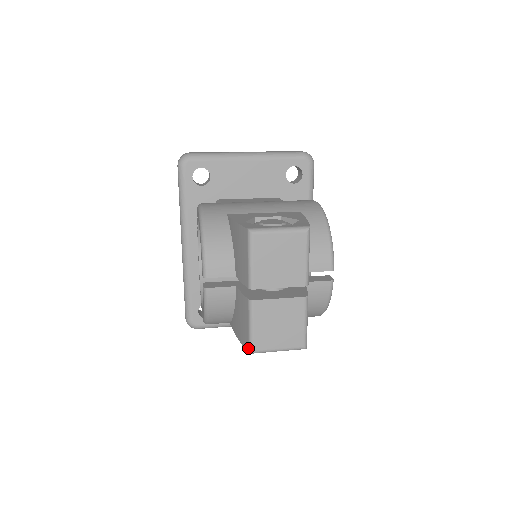
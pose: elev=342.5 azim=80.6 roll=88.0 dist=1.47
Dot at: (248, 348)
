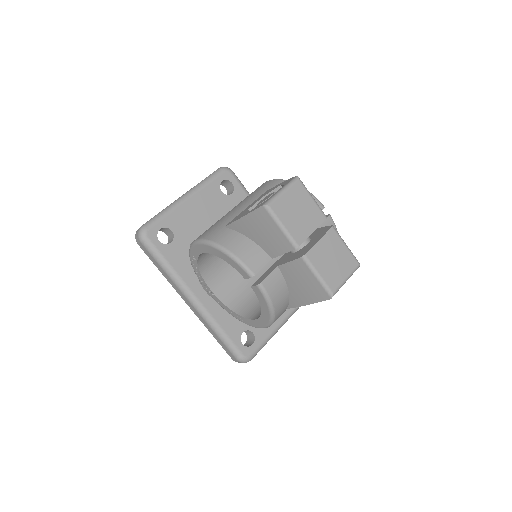
Dot at: (327, 295)
